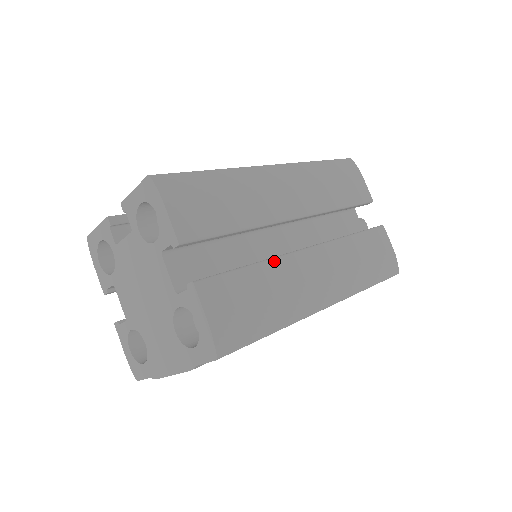
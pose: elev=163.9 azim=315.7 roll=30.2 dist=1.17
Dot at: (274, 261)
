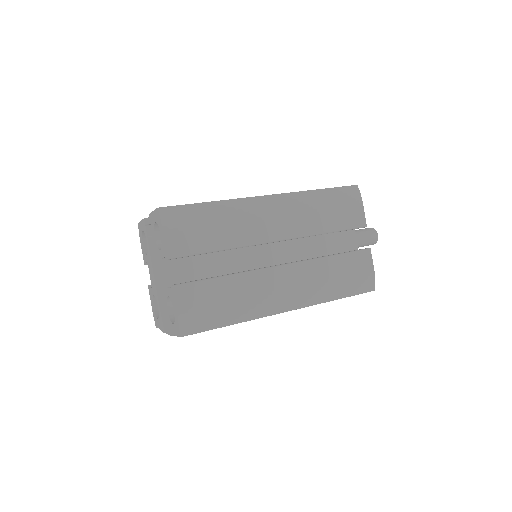
Dot at: (244, 275)
